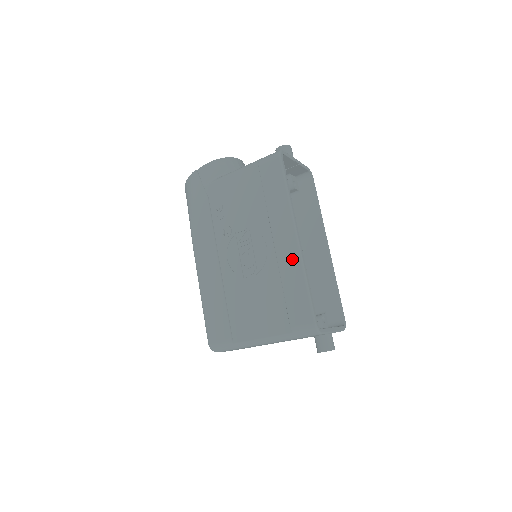
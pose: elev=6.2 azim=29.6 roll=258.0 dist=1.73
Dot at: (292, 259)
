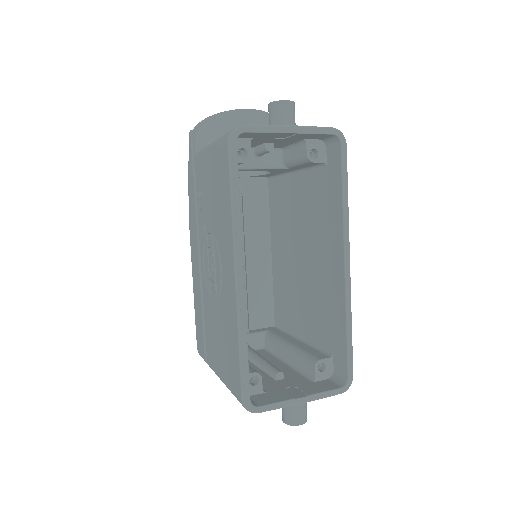
Dot at: (232, 304)
